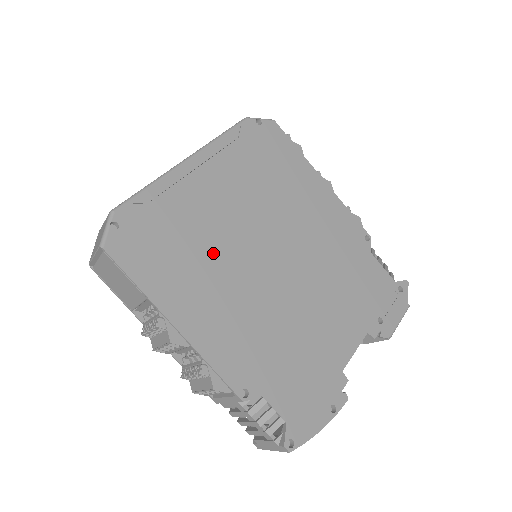
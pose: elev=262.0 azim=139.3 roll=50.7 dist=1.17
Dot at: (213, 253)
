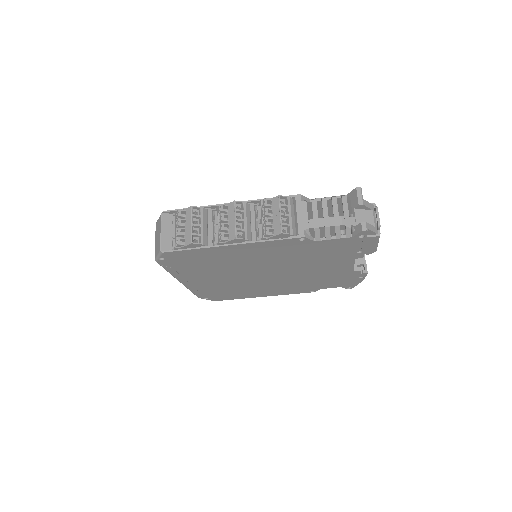
Dot at: (241, 286)
